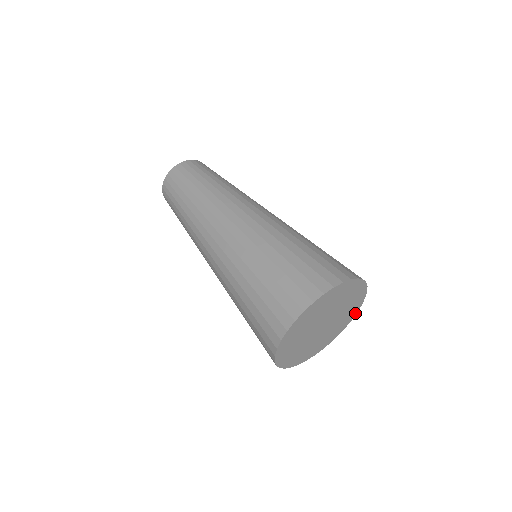
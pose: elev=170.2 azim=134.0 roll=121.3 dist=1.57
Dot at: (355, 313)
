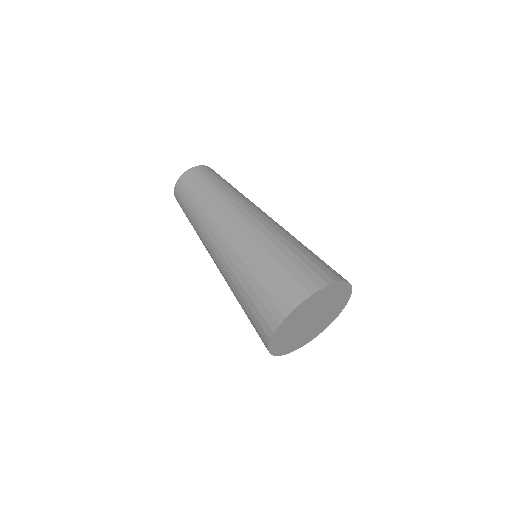
Dot at: (346, 303)
